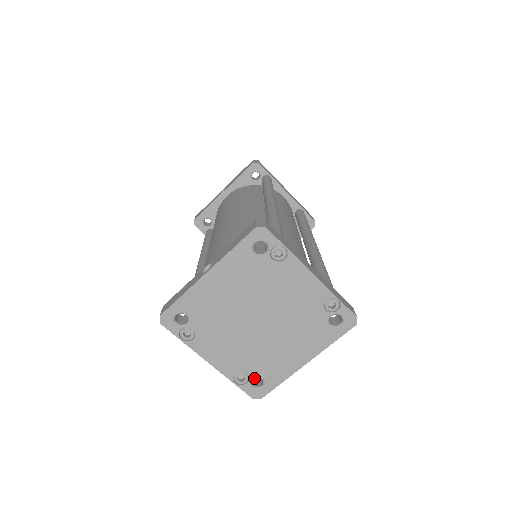
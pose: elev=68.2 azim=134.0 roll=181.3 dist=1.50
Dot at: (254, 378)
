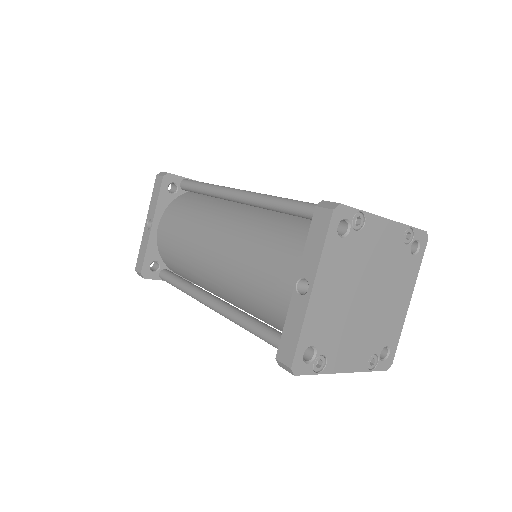
Dot at: occluded
